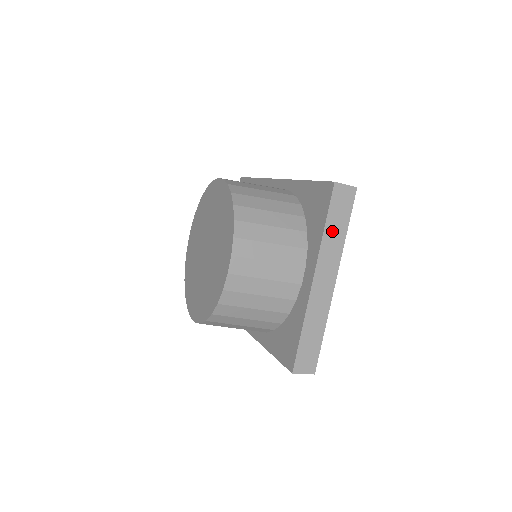
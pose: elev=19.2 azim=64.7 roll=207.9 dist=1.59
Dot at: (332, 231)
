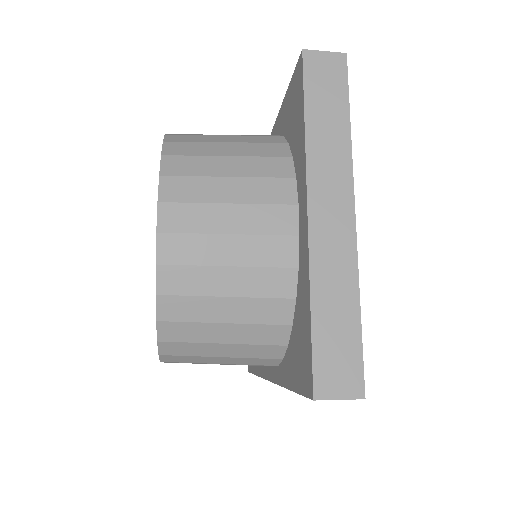
Dot at: (321, 125)
